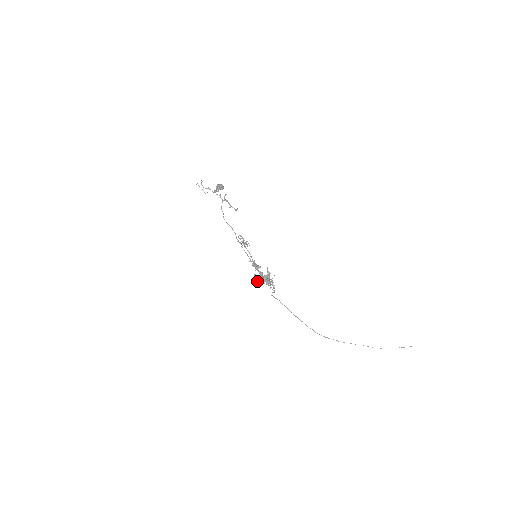
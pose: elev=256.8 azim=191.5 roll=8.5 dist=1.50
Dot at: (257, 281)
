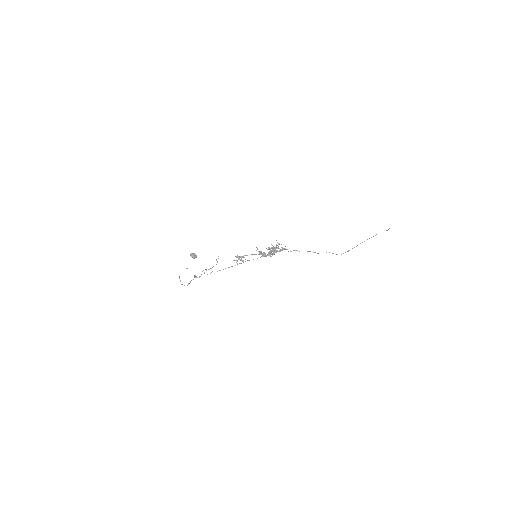
Dot at: (272, 251)
